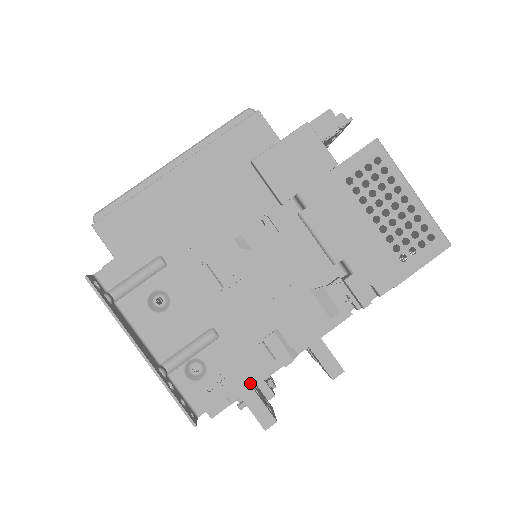
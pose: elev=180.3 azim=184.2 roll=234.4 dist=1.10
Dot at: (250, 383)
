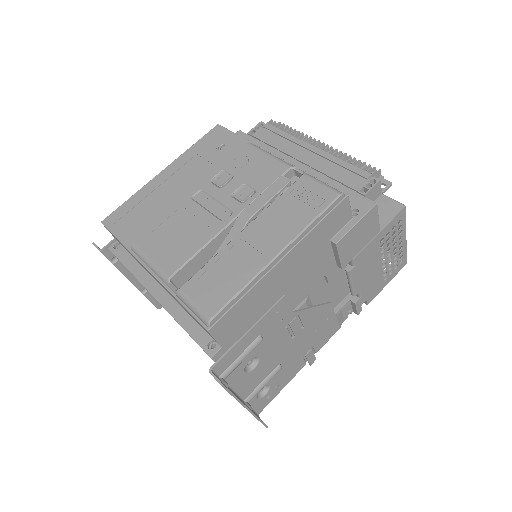
Dot at: occluded
